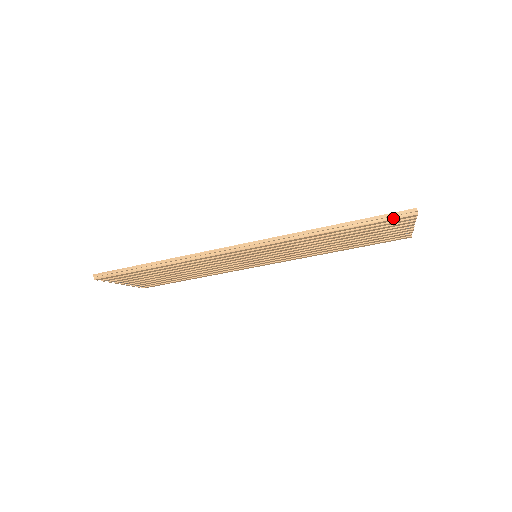
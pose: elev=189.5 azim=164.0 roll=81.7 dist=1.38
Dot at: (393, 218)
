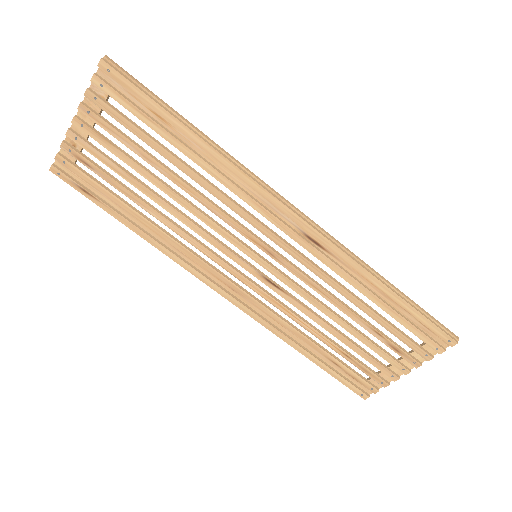
Dot at: (439, 327)
